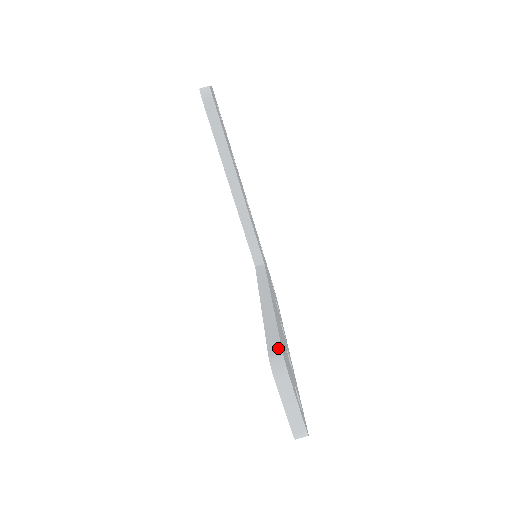
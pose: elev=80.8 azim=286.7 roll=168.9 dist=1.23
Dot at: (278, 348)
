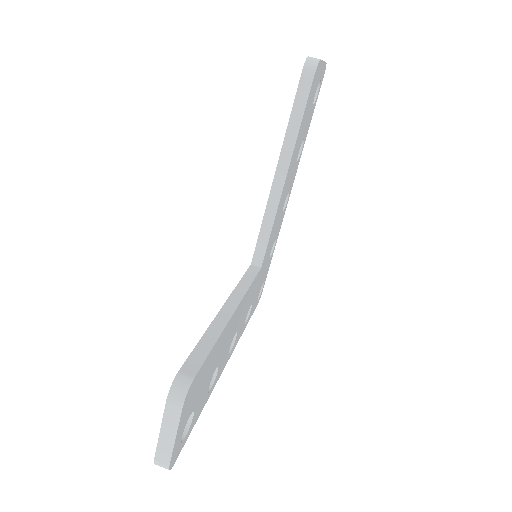
Dot at: (194, 370)
